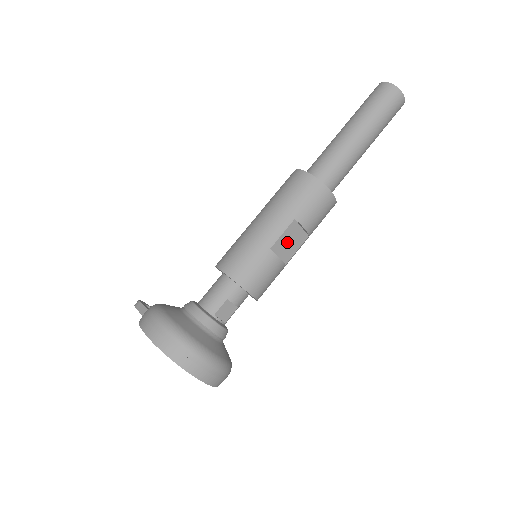
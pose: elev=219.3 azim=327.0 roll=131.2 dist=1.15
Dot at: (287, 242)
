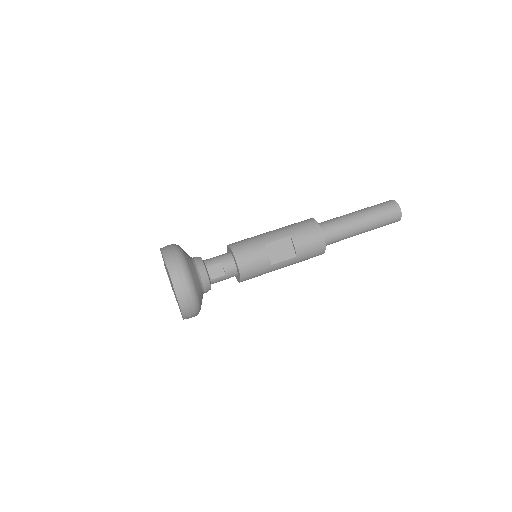
Dot at: (279, 249)
